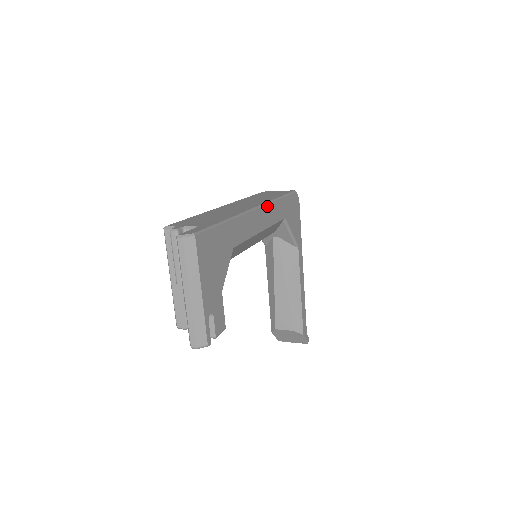
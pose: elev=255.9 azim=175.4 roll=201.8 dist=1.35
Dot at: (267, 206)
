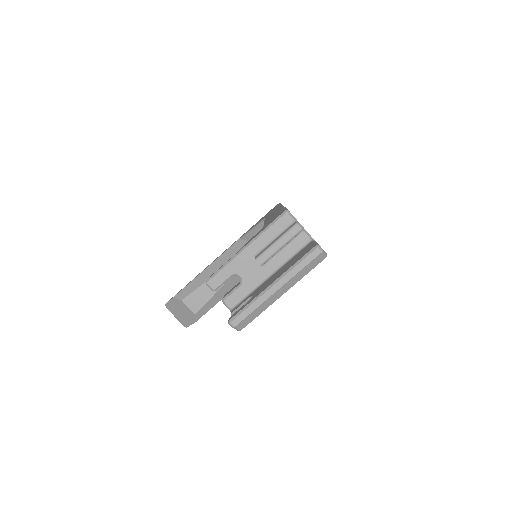
Dot at: occluded
